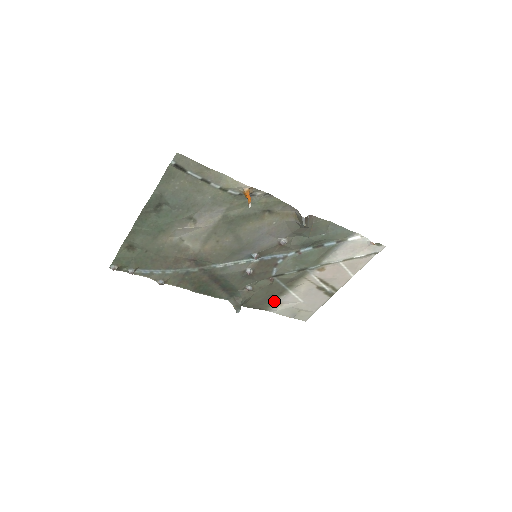
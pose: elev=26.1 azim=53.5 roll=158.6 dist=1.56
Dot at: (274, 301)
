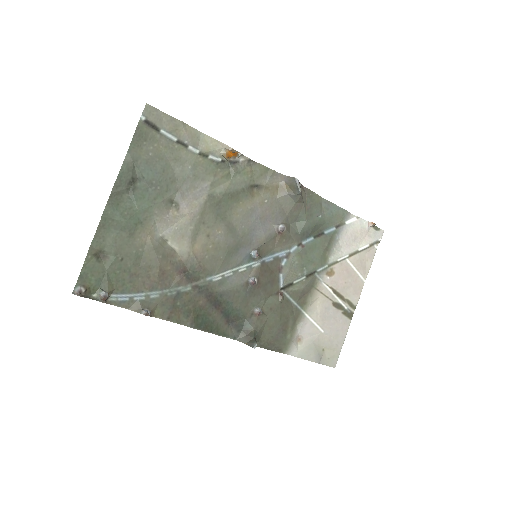
Dot at: (291, 334)
